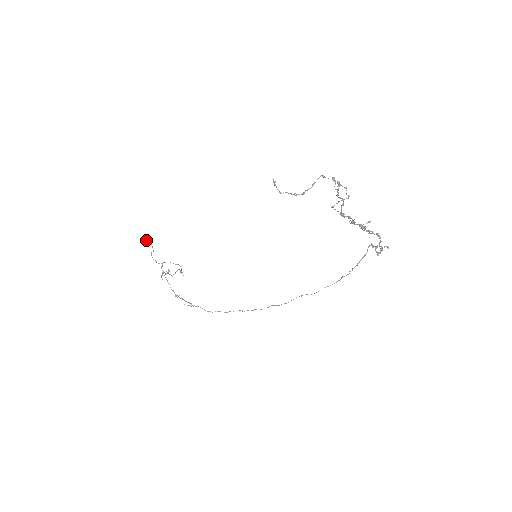
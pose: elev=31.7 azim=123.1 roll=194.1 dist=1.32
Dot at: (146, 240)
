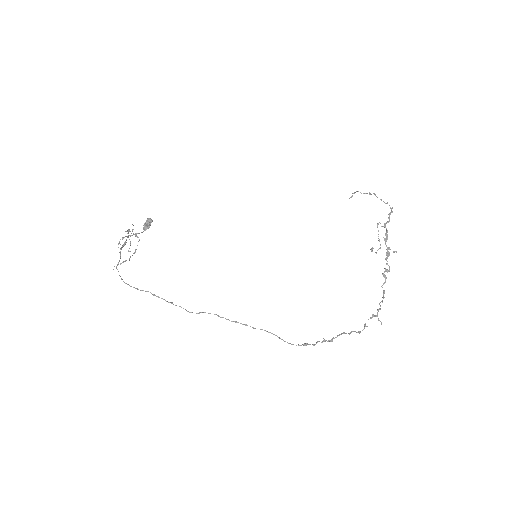
Dot at: occluded
